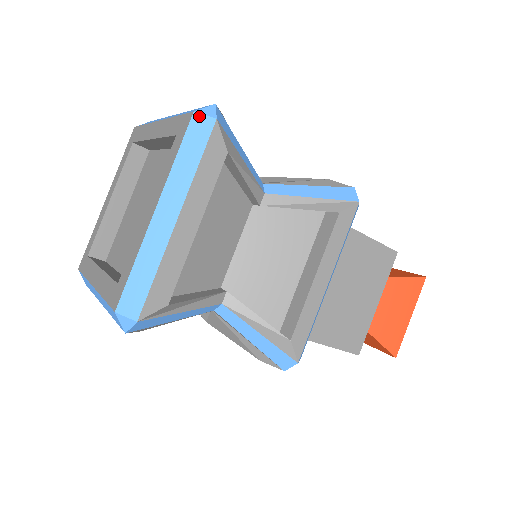
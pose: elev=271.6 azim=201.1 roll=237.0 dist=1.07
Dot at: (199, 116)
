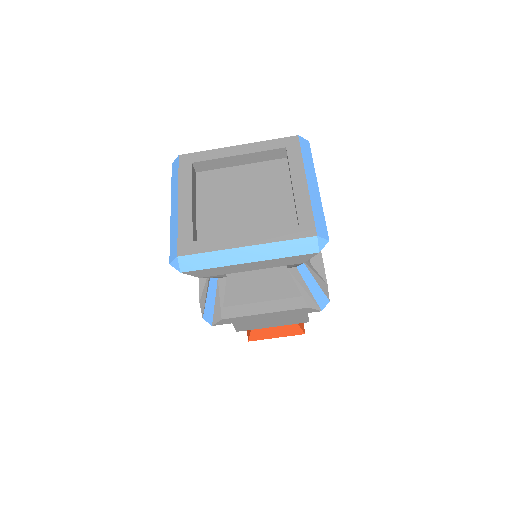
Dot at: (302, 138)
